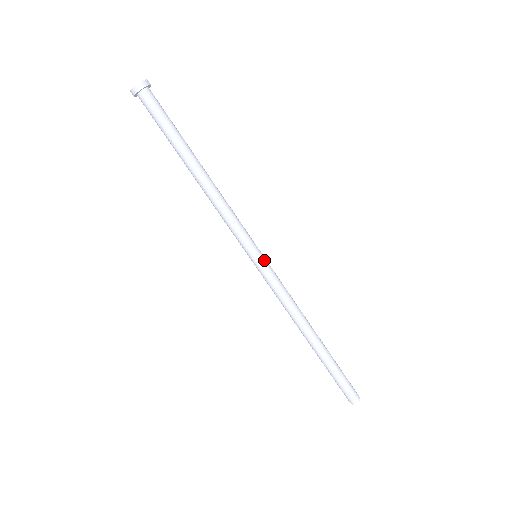
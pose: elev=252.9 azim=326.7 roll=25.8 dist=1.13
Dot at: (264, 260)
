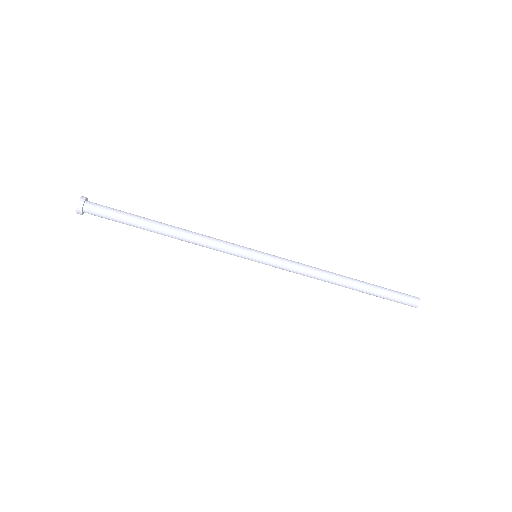
Dot at: (264, 255)
